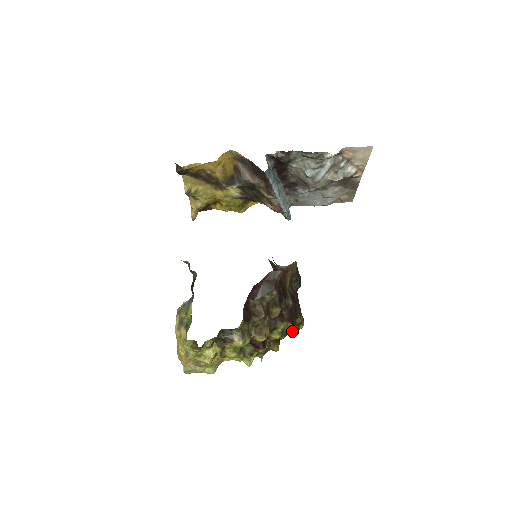
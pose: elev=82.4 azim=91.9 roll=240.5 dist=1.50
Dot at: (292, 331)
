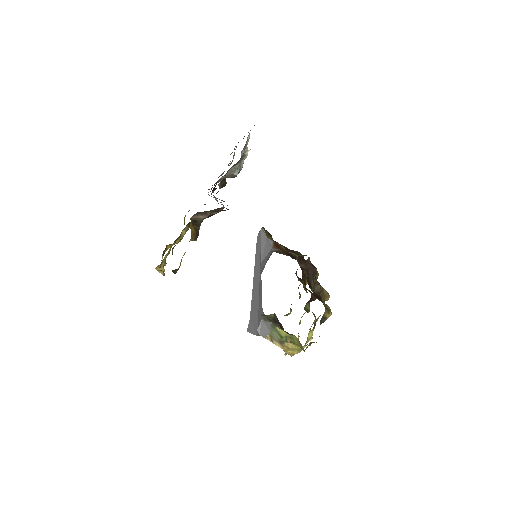
Dot at: occluded
